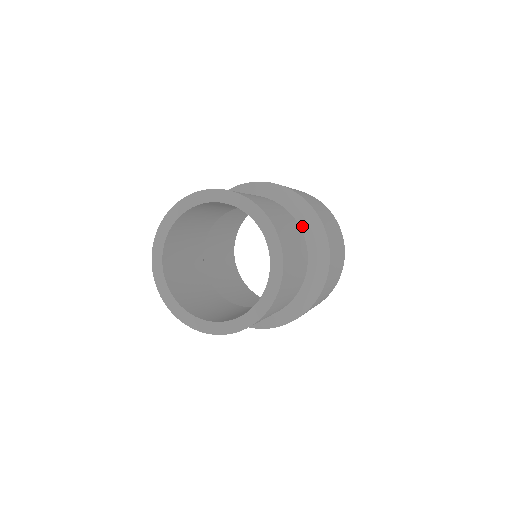
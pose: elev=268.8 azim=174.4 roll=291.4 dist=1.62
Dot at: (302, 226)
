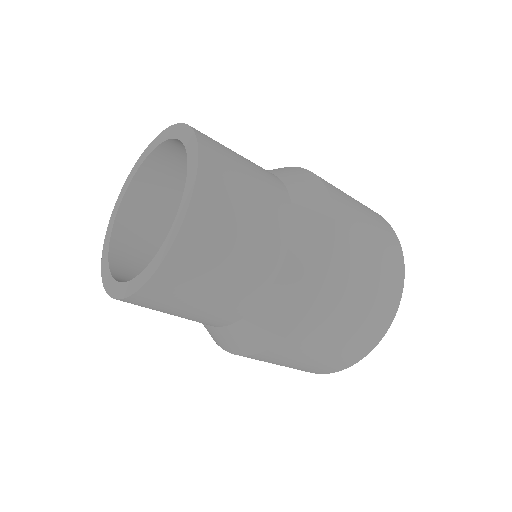
Dot at: (285, 180)
